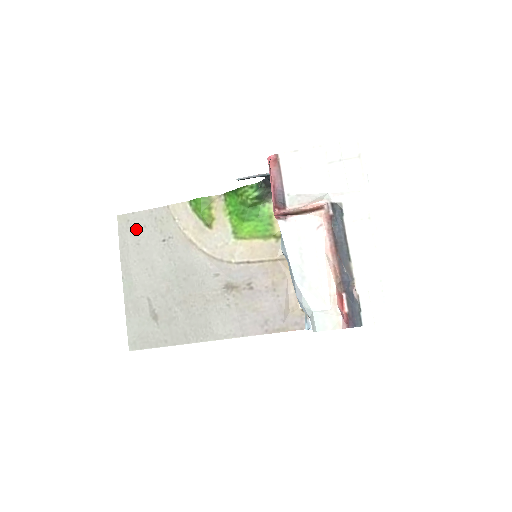
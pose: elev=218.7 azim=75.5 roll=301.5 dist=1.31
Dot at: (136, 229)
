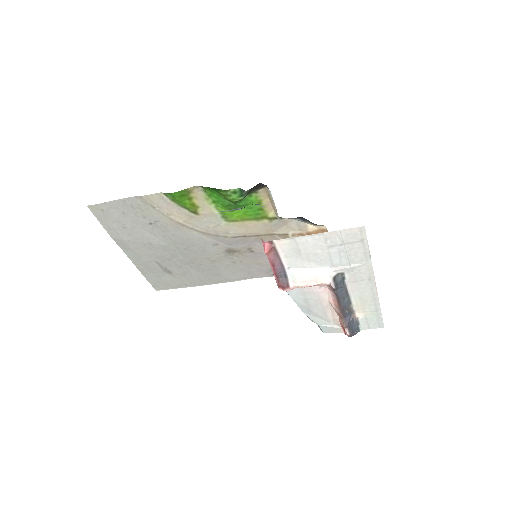
Dot at: (115, 216)
